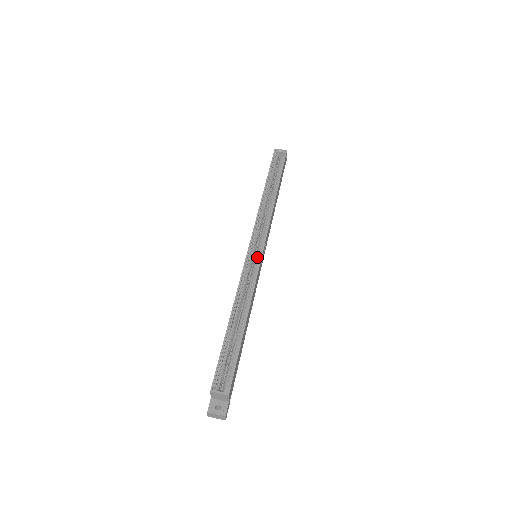
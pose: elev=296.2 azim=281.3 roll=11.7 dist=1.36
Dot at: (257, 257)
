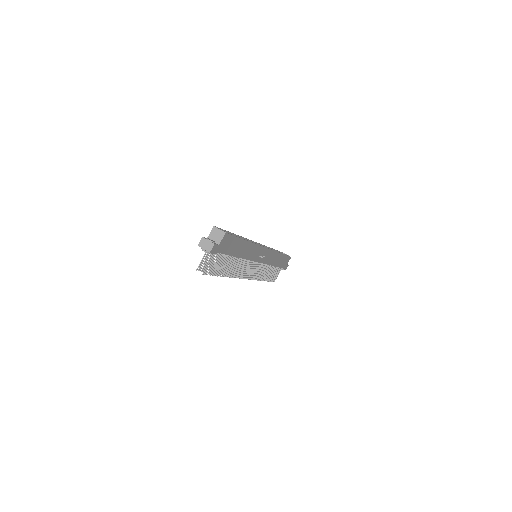
Dot at: occluded
